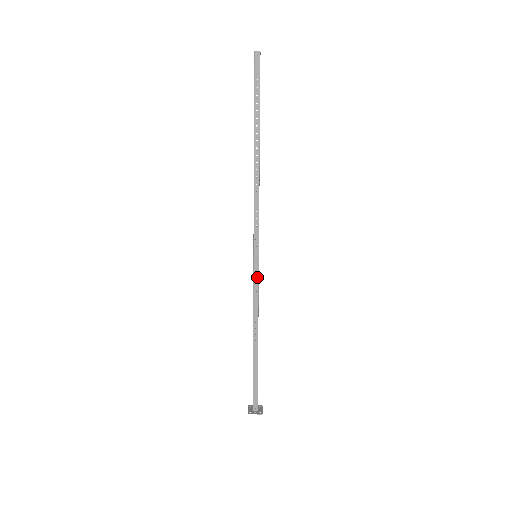
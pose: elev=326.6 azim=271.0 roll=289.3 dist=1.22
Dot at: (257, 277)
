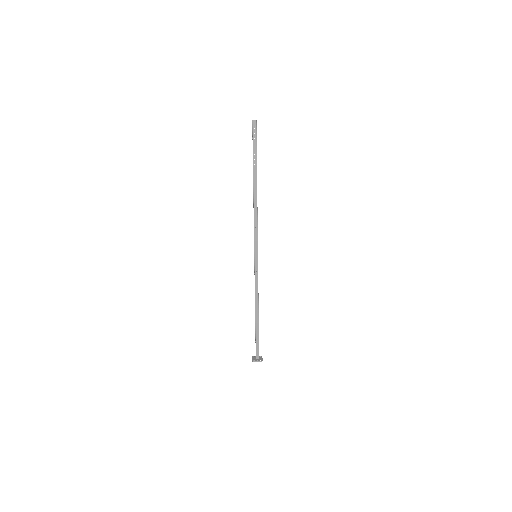
Dot at: (257, 270)
